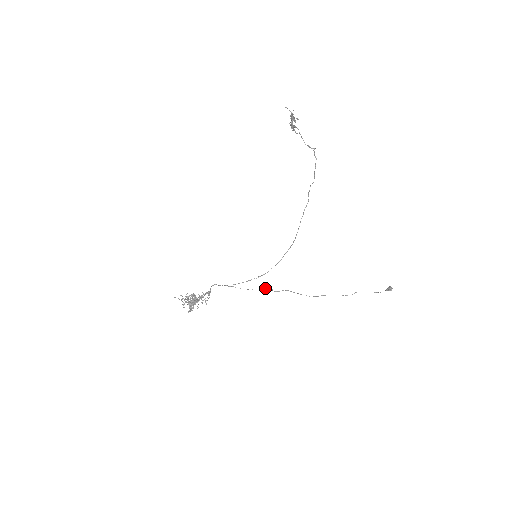
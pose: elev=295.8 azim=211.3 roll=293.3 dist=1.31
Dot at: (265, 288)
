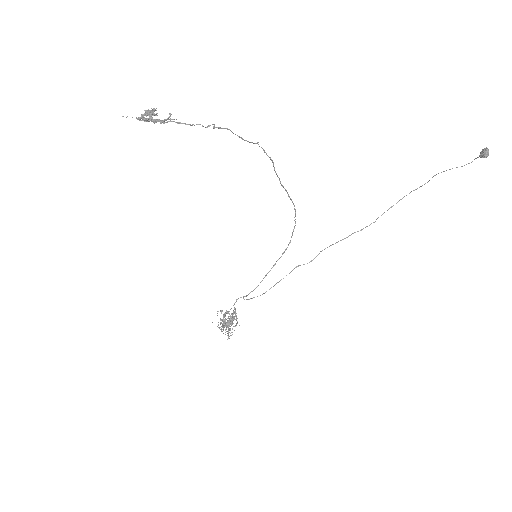
Dot at: (294, 268)
